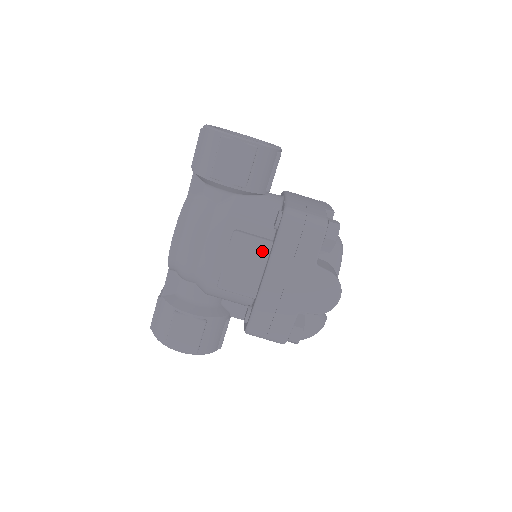
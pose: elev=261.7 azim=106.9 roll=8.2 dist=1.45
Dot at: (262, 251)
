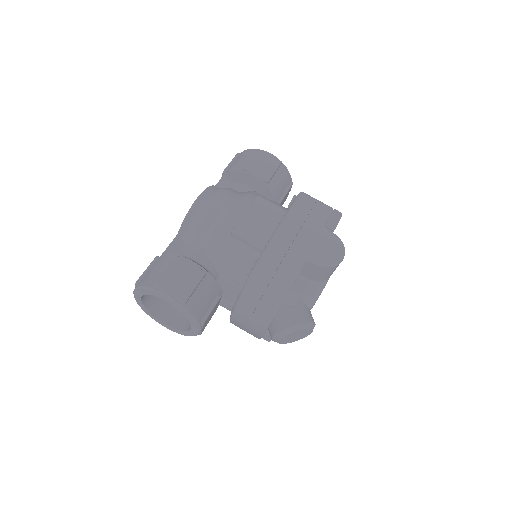
Dot at: (278, 214)
